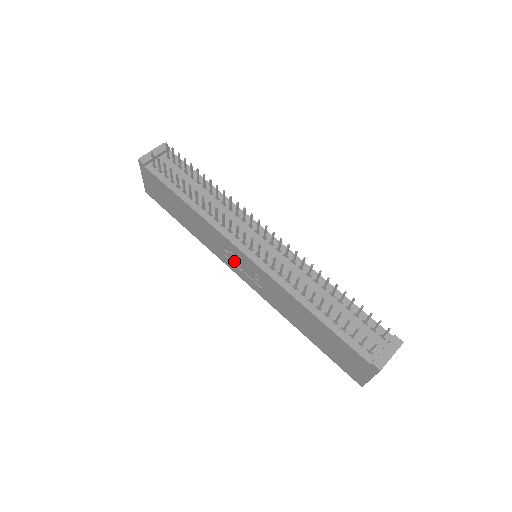
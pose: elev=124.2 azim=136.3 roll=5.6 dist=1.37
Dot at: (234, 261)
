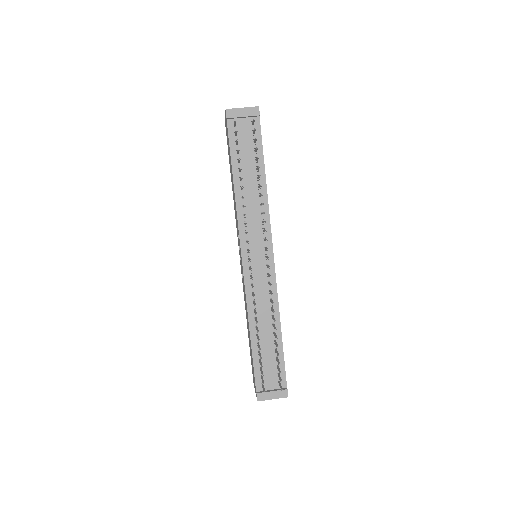
Dot at: occluded
